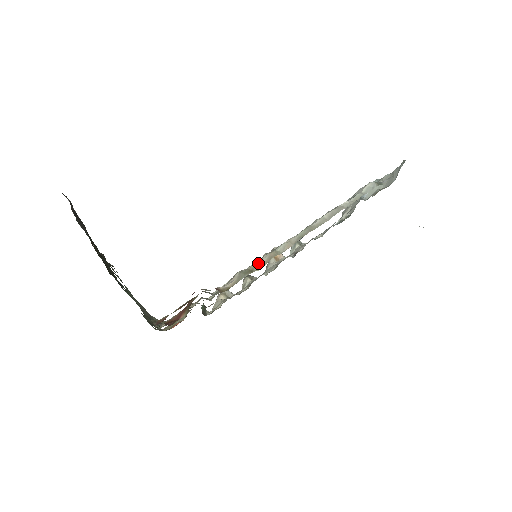
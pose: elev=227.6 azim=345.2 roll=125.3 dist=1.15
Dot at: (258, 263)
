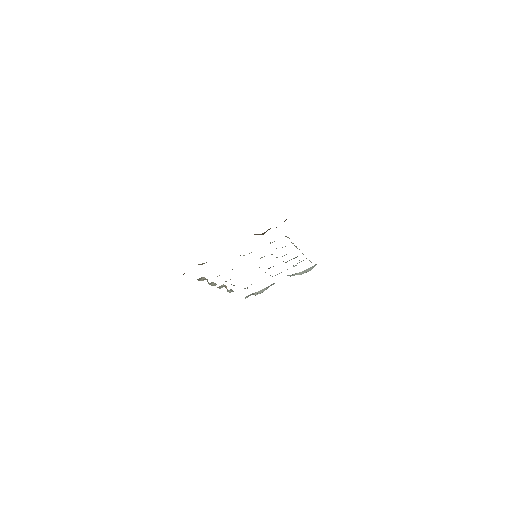
Dot at: occluded
